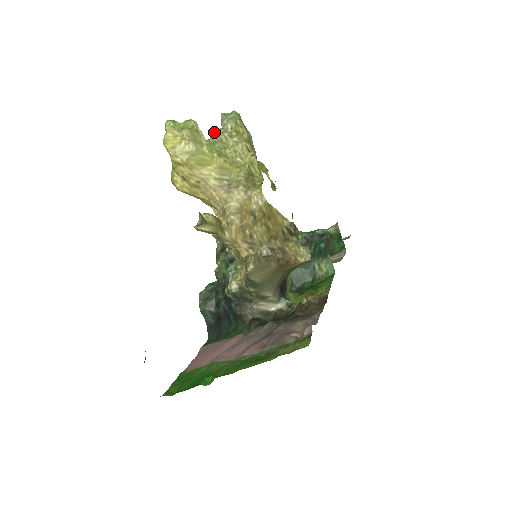
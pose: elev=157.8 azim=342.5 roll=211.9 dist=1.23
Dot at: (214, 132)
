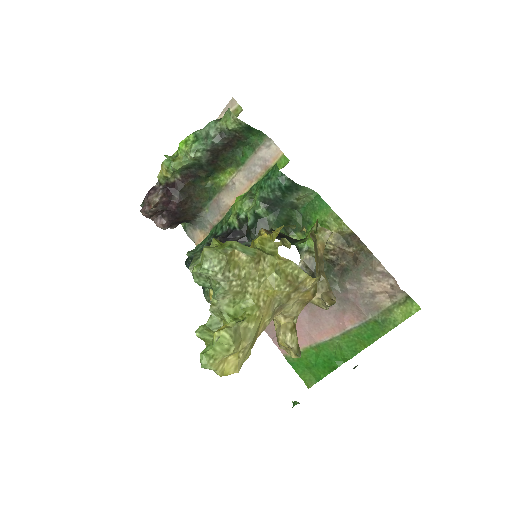
Dot at: (219, 295)
